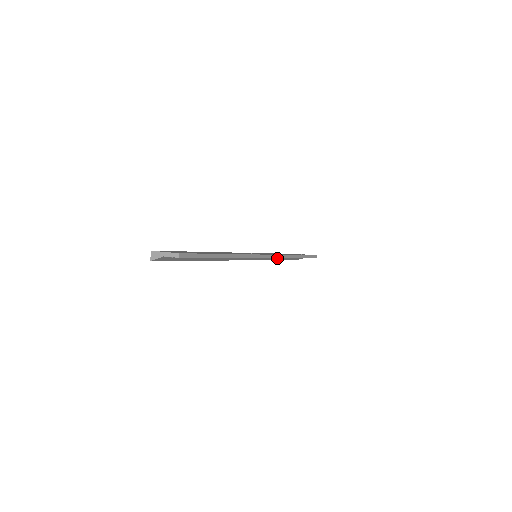
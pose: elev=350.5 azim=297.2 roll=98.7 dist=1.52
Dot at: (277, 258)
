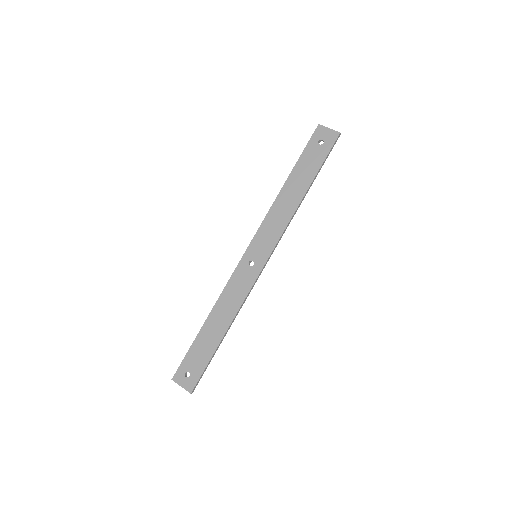
Dot at: (284, 198)
